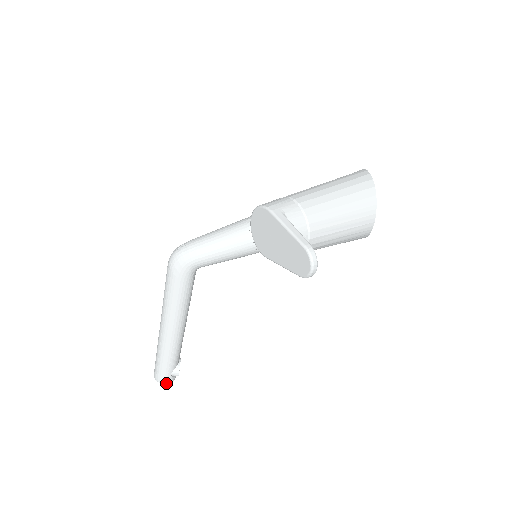
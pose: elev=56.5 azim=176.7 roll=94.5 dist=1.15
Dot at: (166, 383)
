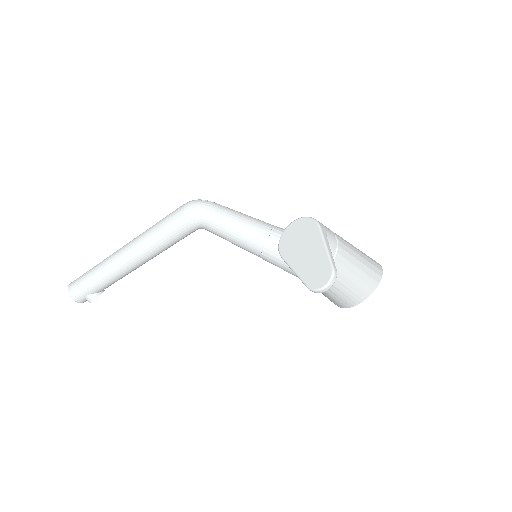
Dot at: (75, 299)
